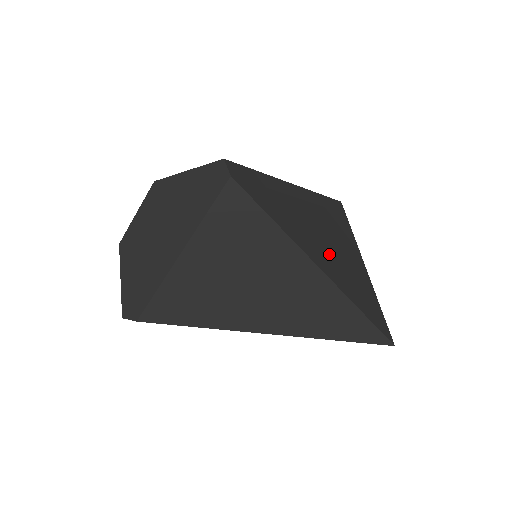
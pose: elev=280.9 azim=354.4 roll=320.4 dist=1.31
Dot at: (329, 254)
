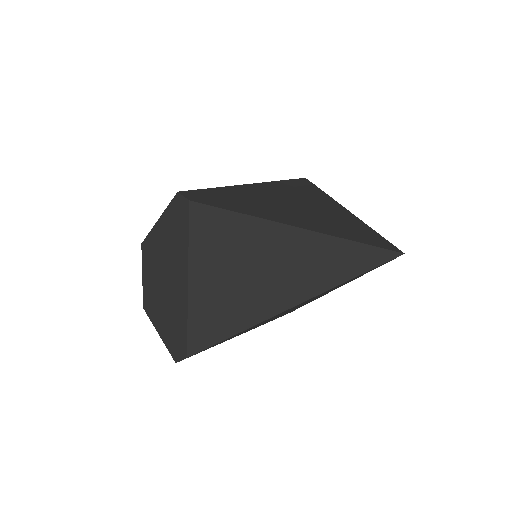
Dot at: (307, 216)
